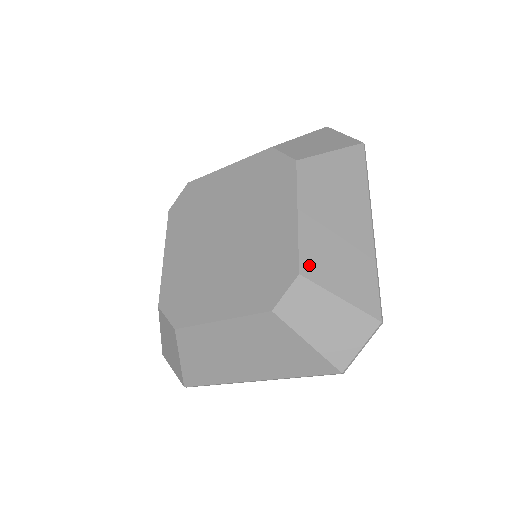
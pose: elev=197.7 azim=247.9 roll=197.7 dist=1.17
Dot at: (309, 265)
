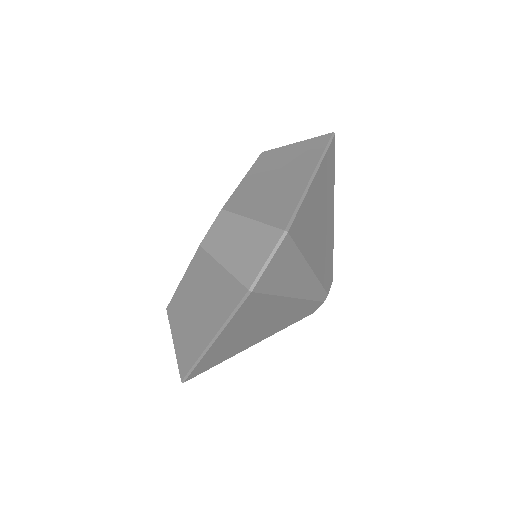
Dot at: (234, 203)
